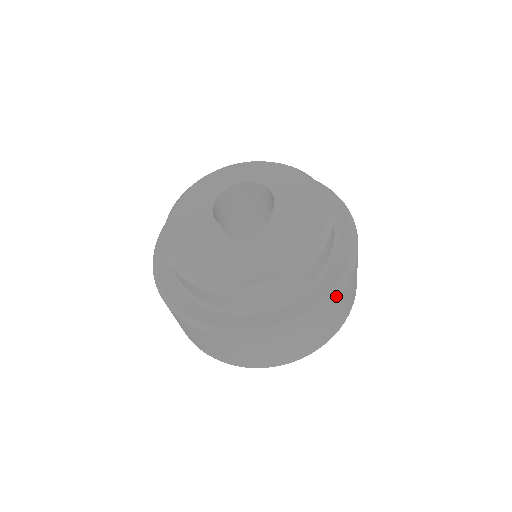
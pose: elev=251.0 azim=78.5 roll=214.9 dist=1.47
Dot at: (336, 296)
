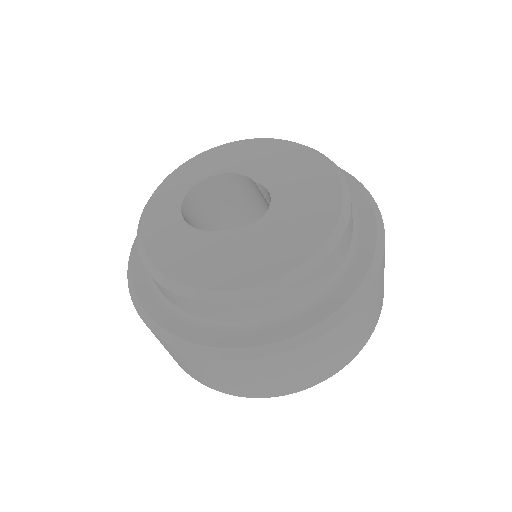
Dot at: (370, 195)
